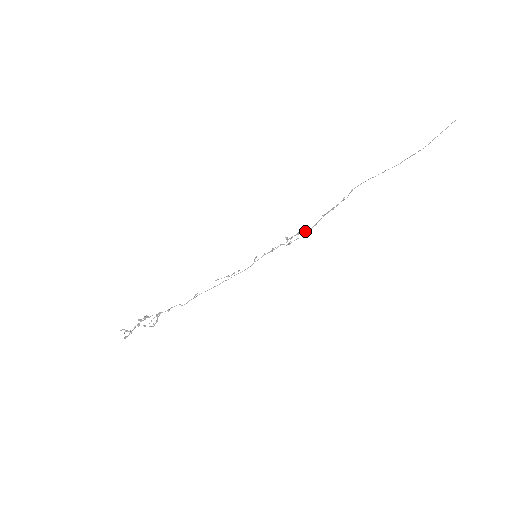
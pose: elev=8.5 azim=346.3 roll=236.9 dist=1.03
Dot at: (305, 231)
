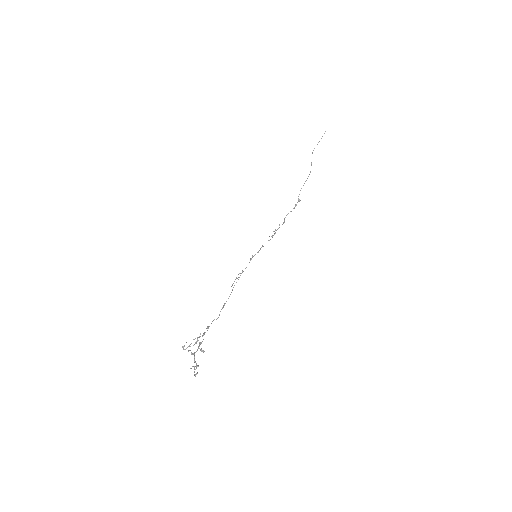
Dot at: (278, 228)
